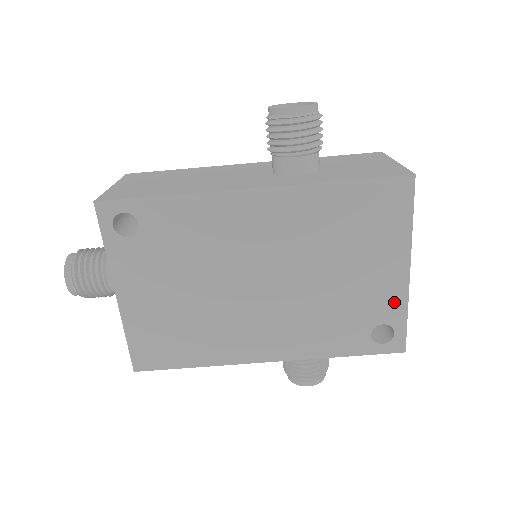
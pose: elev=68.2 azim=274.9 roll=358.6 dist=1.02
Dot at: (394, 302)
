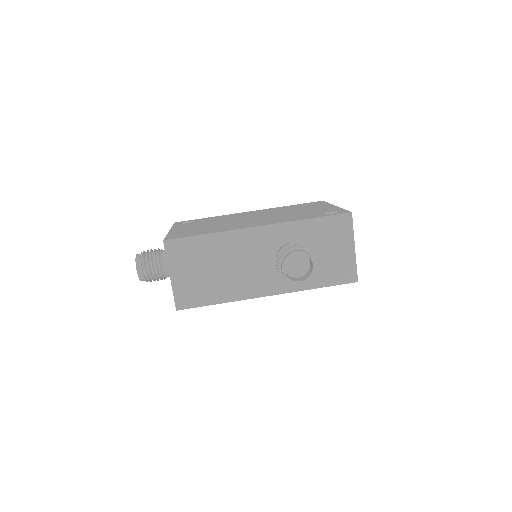
Dot at: (333, 209)
